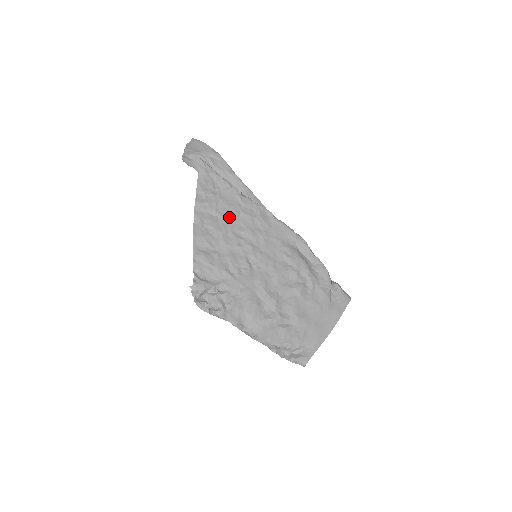
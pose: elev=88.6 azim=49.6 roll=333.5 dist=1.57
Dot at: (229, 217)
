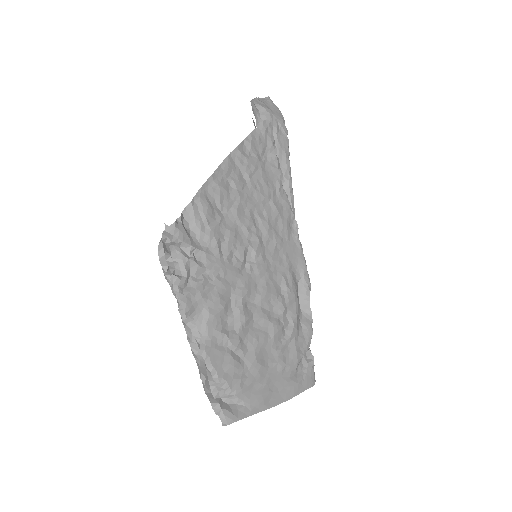
Dot at: (258, 193)
